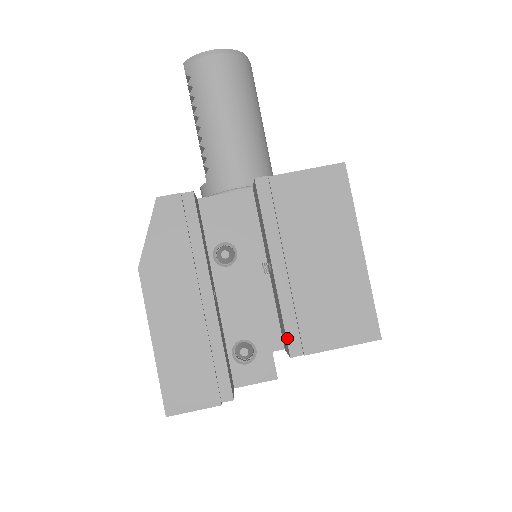
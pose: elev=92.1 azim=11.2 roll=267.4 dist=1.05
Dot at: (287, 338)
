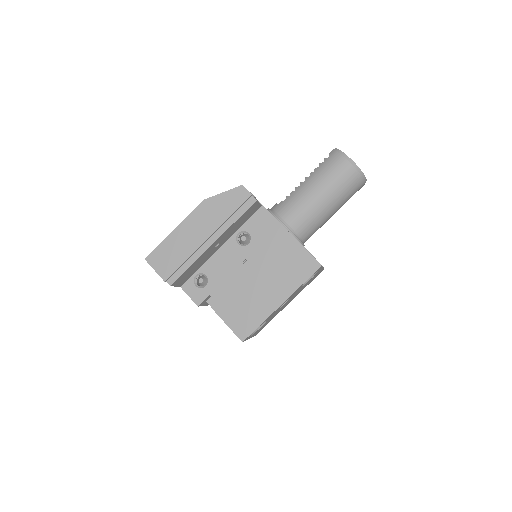
Dot at: (214, 293)
